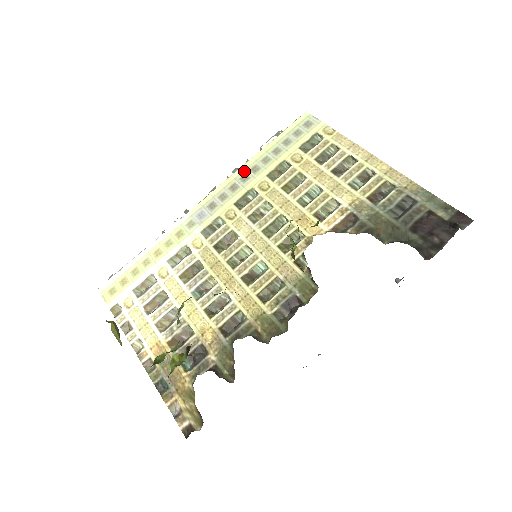
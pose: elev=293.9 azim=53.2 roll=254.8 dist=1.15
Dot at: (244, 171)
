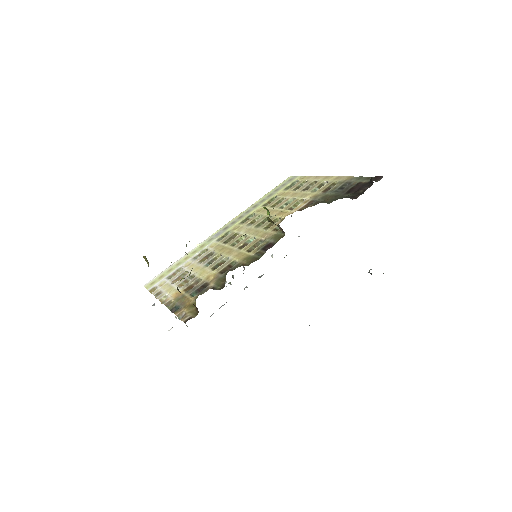
Dot at: (248, 209)
